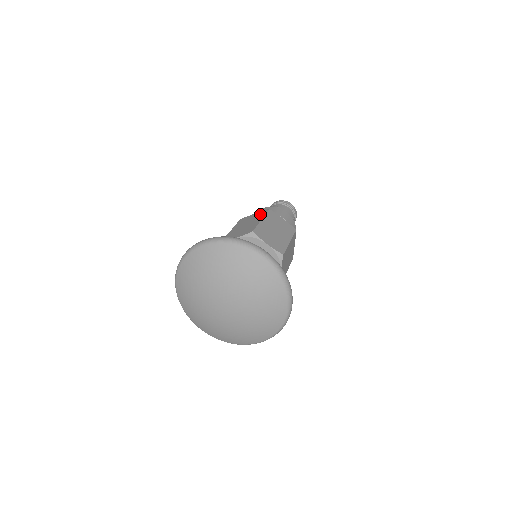
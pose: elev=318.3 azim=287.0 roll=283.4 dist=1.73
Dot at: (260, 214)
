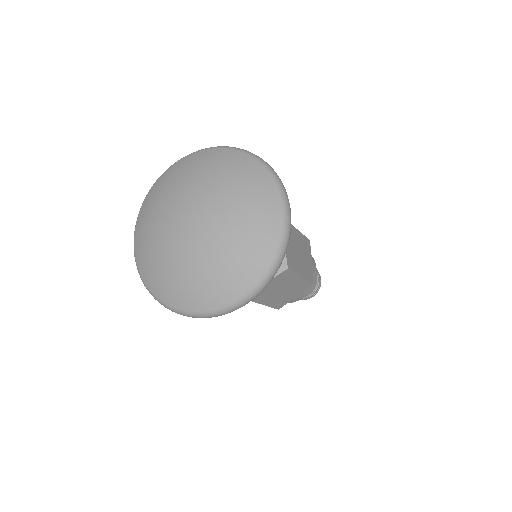
Dot at: occluded
